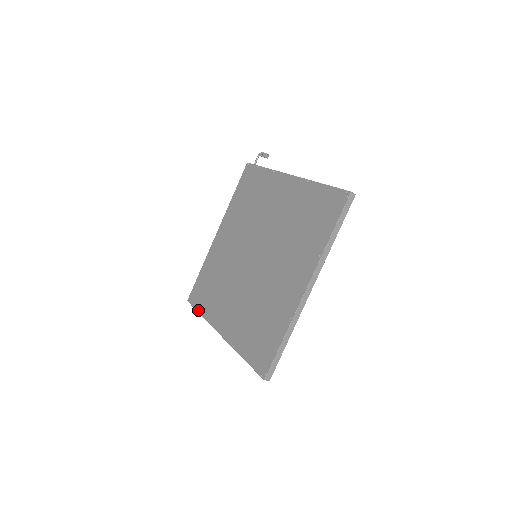
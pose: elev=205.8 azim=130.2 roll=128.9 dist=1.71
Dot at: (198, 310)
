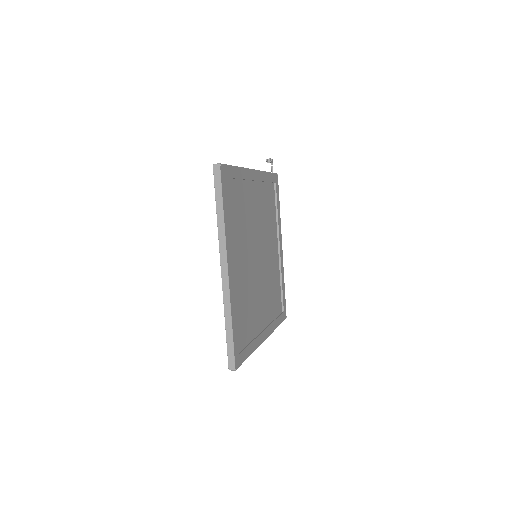
Dot at: occluded
